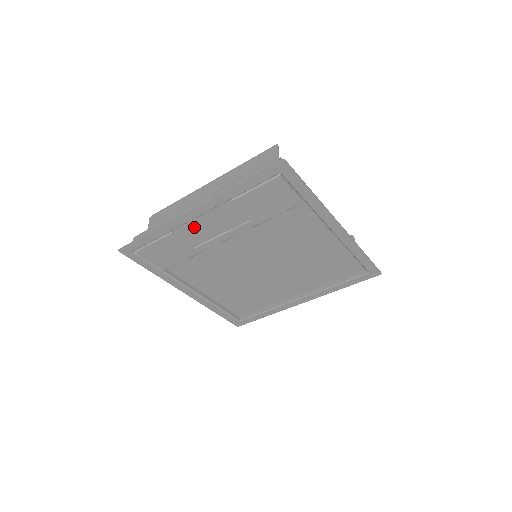
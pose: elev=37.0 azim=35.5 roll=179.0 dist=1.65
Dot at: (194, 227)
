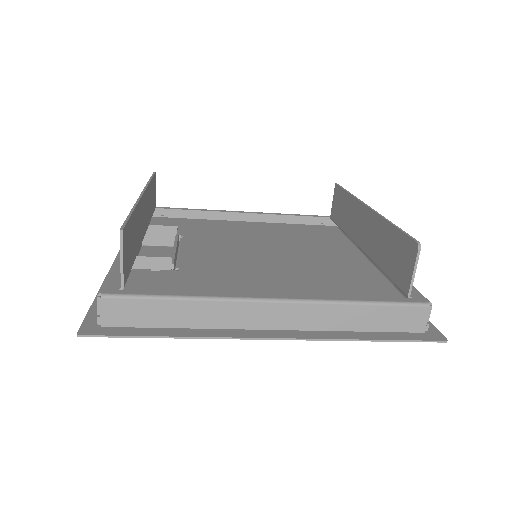
Dot at: occluded
